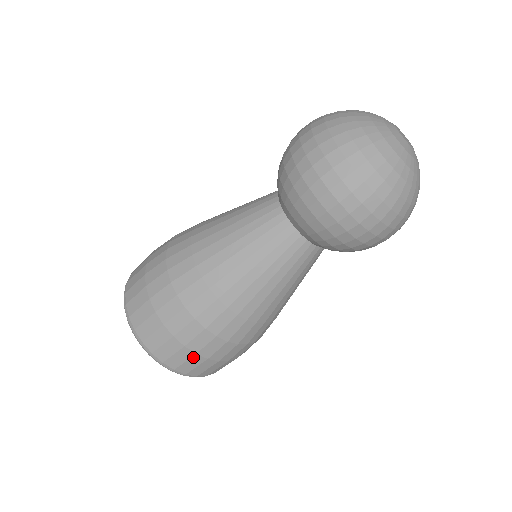
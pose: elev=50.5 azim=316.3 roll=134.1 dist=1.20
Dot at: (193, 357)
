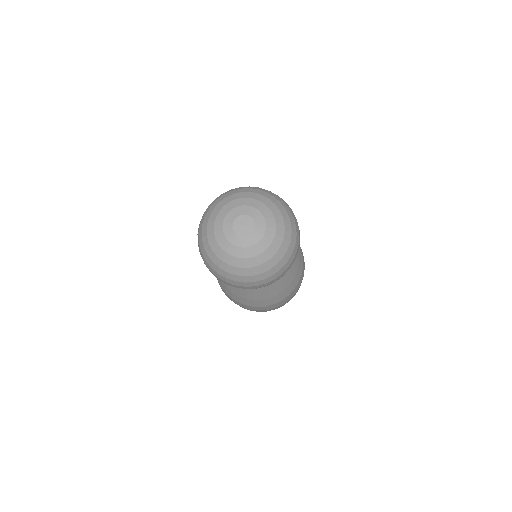
Dot at: (267, 310)
